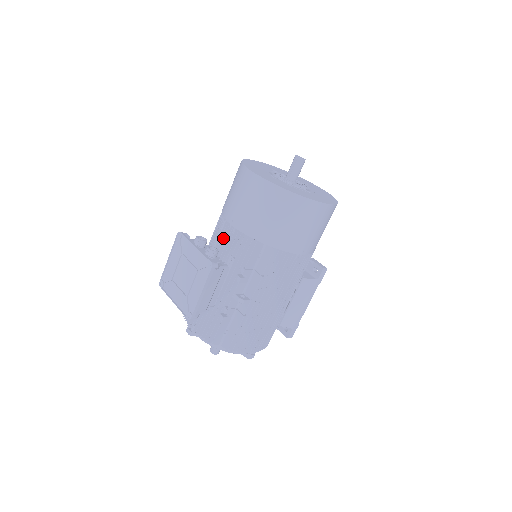
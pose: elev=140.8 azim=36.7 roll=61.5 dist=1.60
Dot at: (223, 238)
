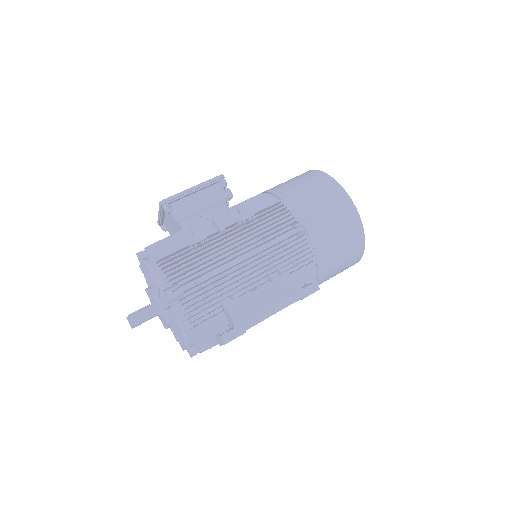
Dot at: occluded
